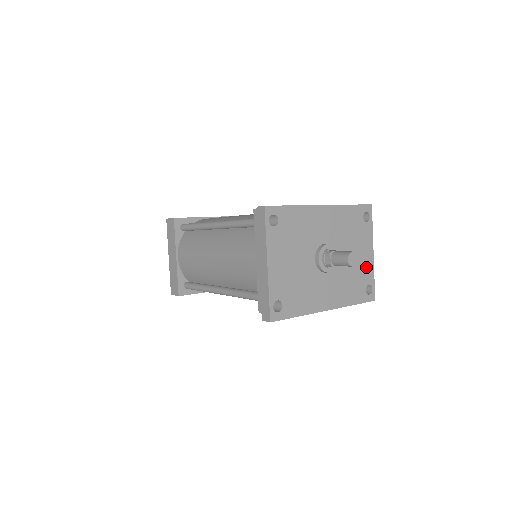
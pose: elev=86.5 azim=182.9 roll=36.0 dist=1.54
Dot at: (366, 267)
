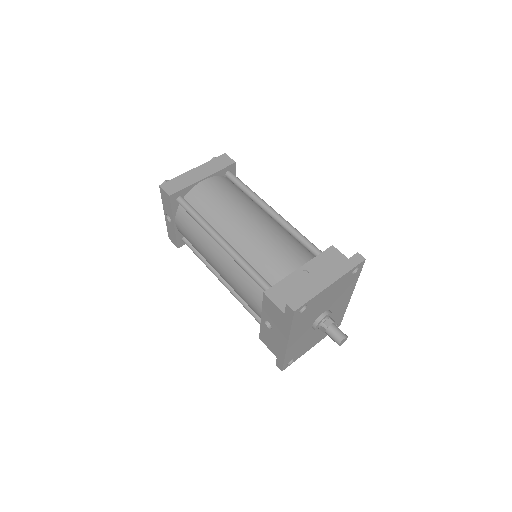
Dot at: (305, 349)
